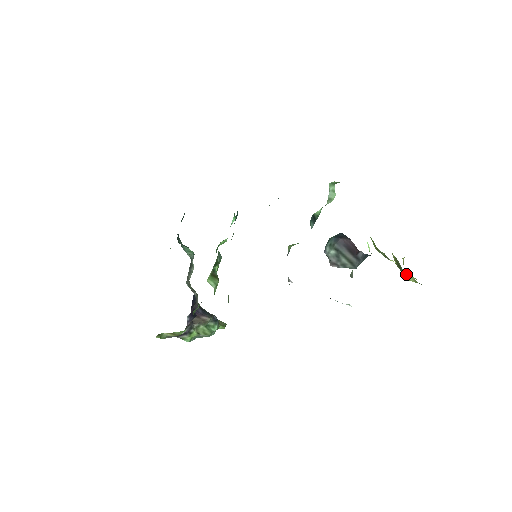
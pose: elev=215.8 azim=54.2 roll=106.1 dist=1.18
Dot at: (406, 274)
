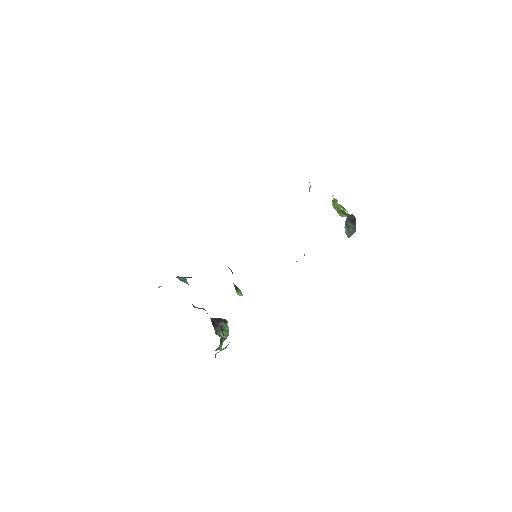
Dot at: (342, 214)
